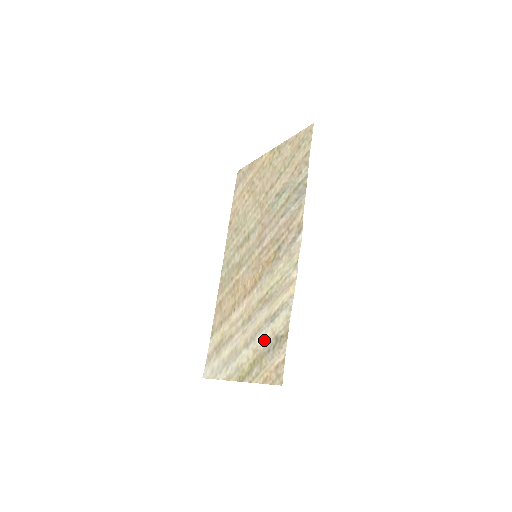
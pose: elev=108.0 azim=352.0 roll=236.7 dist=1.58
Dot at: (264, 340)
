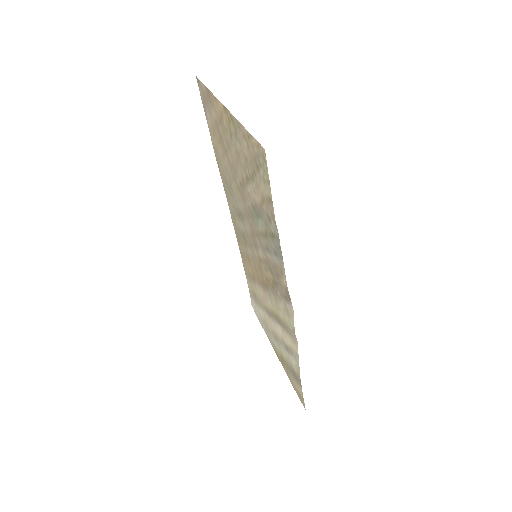
Dot at: (285, 356)
